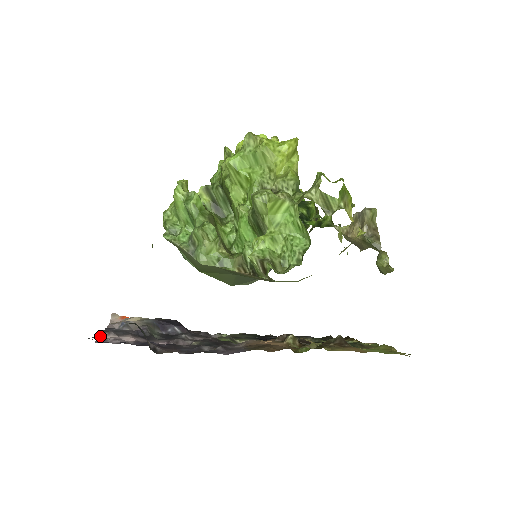
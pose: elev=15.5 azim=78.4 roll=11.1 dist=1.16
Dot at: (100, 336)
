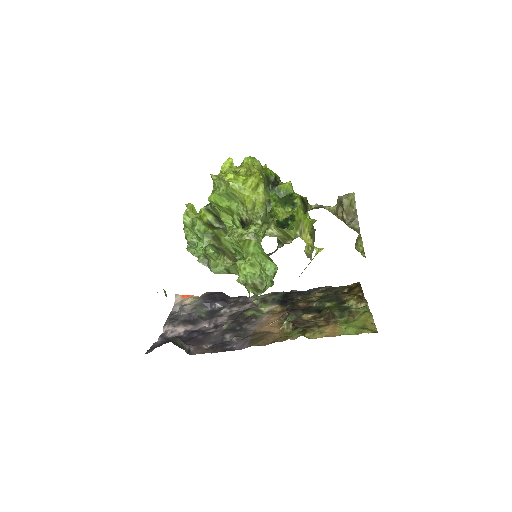
Dot at: (163, 329)
